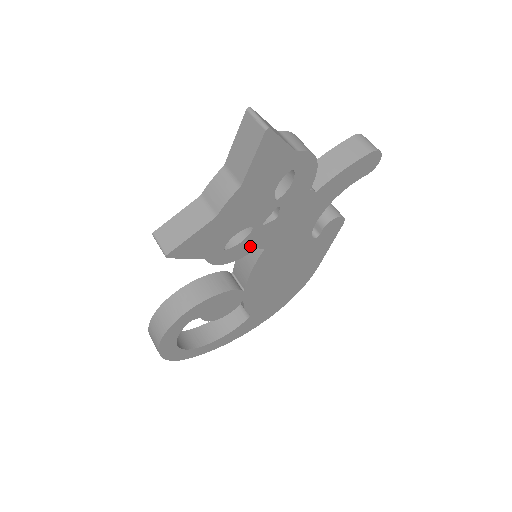
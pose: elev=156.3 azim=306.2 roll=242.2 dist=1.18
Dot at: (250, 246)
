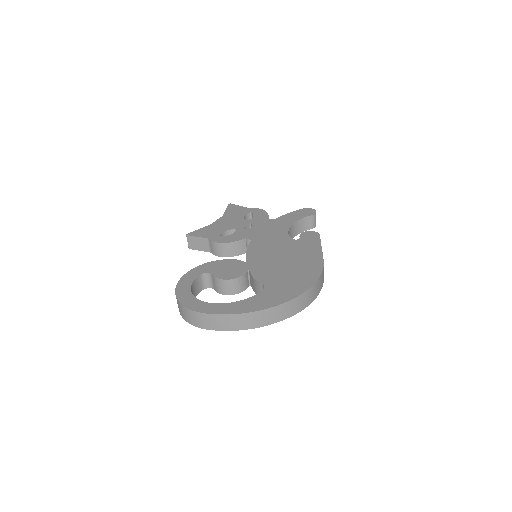
Dot at: (239, 237)
